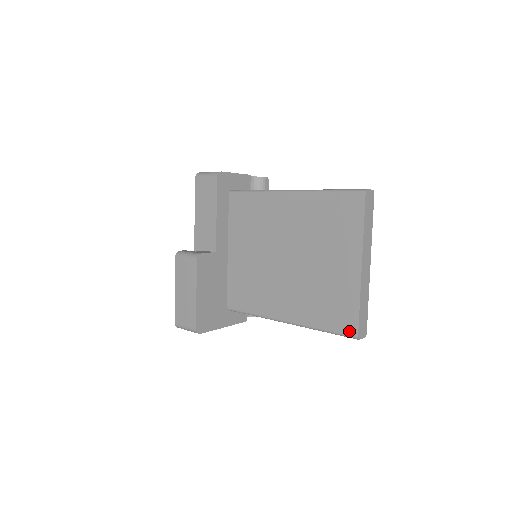
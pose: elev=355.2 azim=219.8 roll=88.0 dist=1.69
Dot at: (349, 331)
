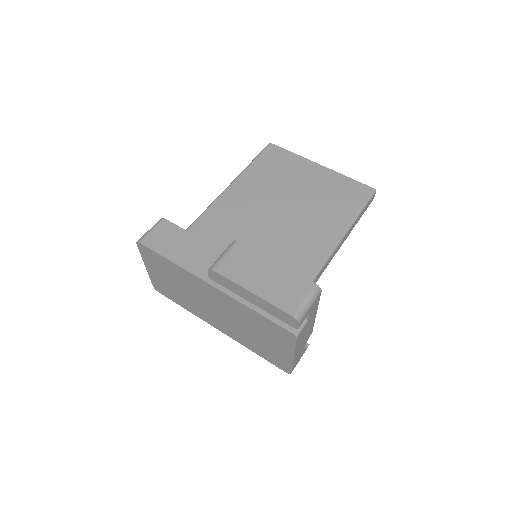
Dot at: (367, 192)
